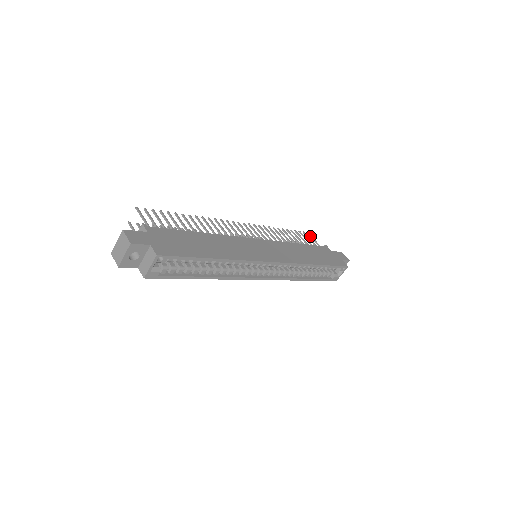
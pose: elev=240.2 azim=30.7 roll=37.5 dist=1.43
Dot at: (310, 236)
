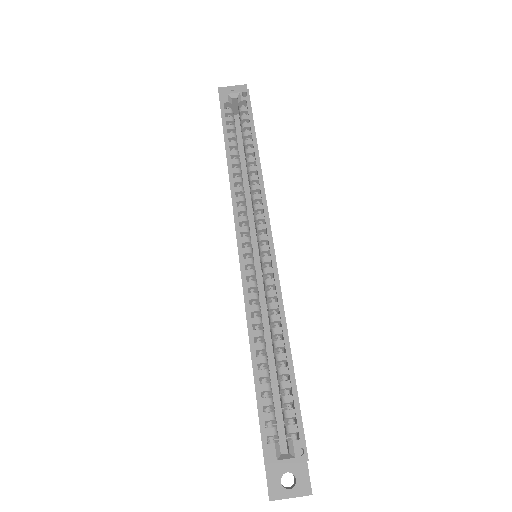
Dot at: occluded
